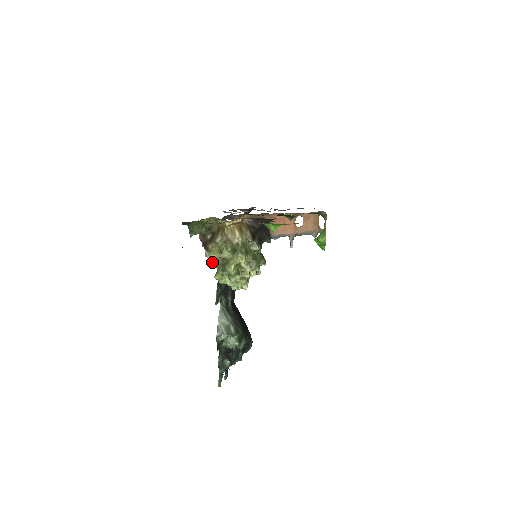
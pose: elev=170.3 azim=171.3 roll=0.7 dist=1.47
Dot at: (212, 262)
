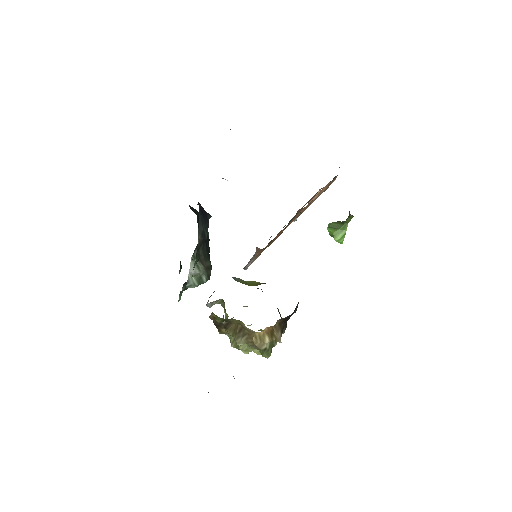
Dot at: occluded
